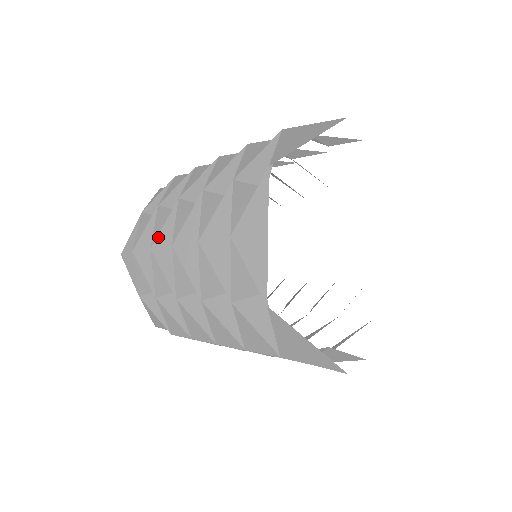
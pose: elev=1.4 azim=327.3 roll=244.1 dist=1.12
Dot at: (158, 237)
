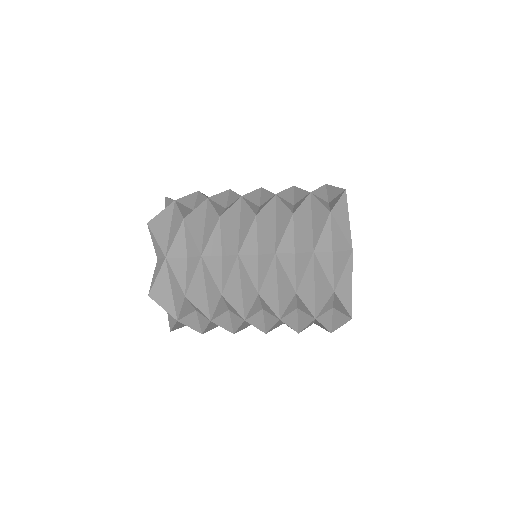
Dot at: occluded
